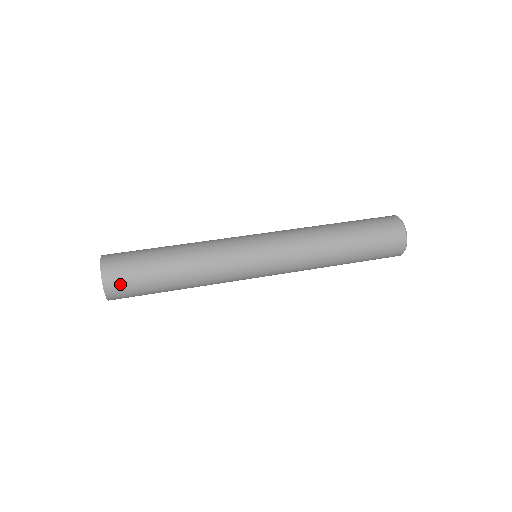
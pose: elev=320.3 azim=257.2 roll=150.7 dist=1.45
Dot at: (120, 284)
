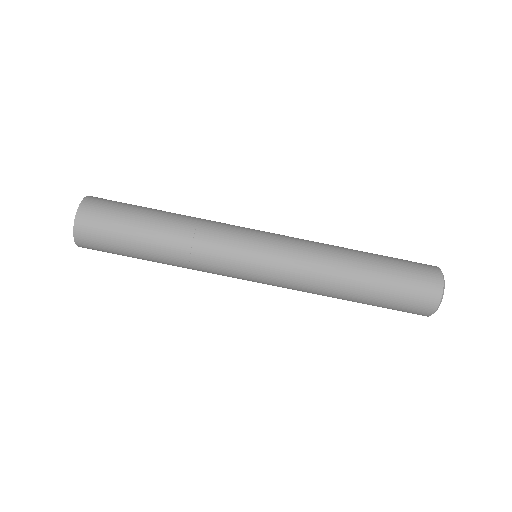
Dot at: (95, 249)
